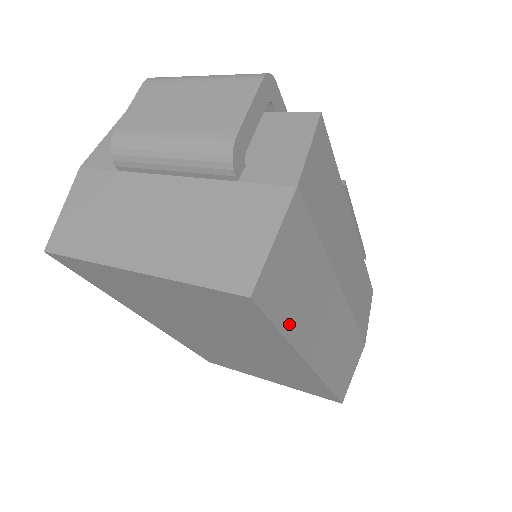
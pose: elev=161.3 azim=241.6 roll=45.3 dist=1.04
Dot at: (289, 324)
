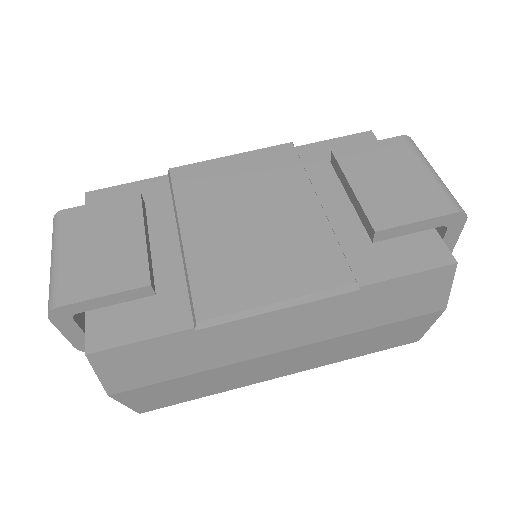
Dot at: (204, 394)
